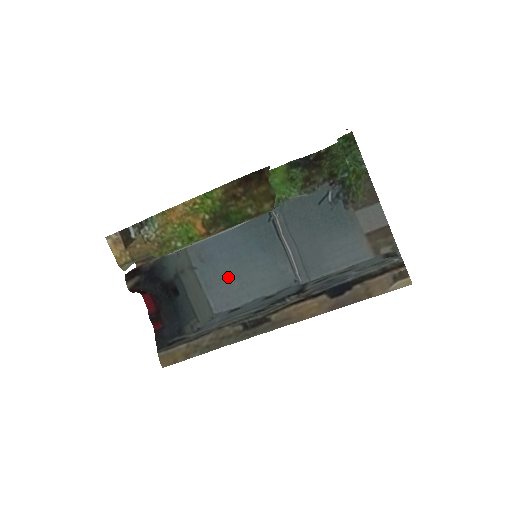
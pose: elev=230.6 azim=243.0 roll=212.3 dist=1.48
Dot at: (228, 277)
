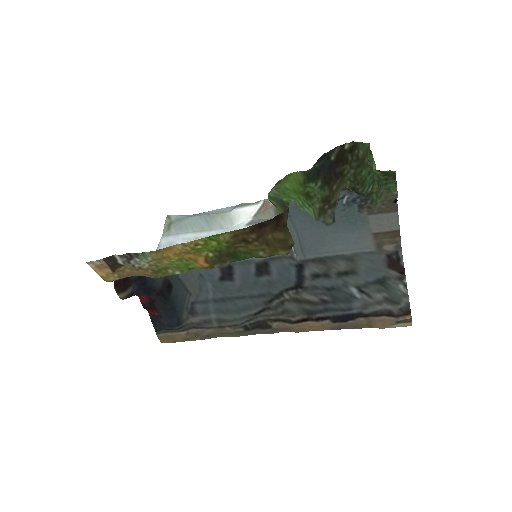
Dot at: occluded
